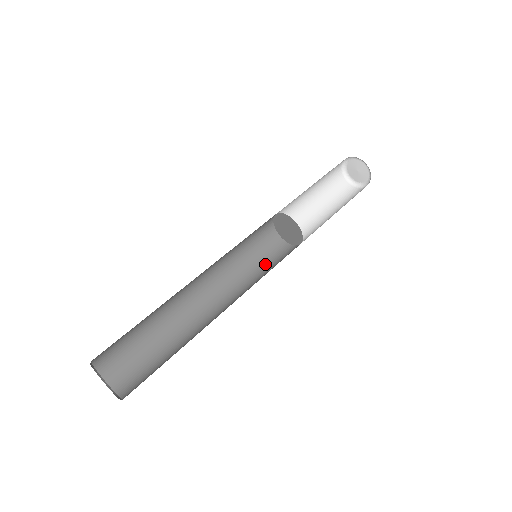
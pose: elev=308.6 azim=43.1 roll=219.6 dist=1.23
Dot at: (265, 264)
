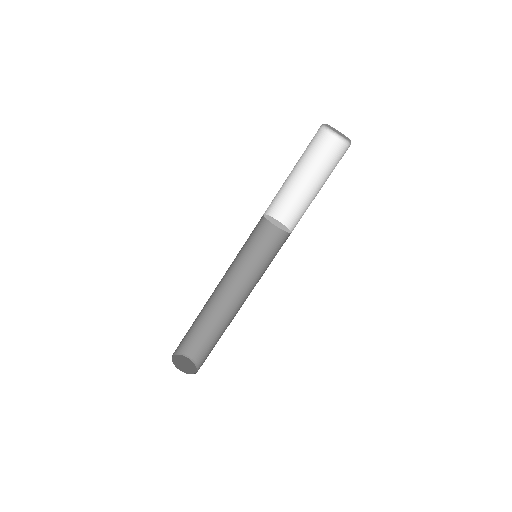
Dot at: (269, 252)
